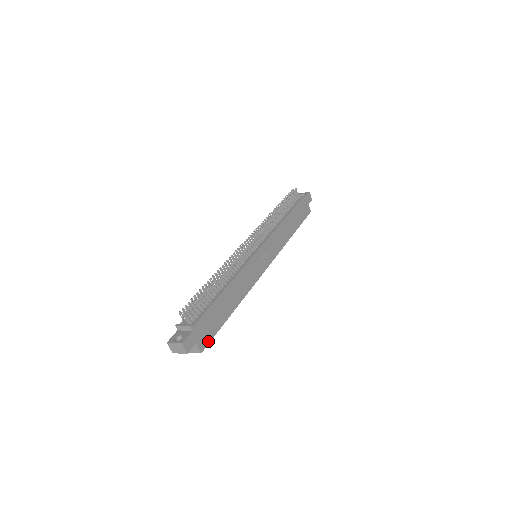
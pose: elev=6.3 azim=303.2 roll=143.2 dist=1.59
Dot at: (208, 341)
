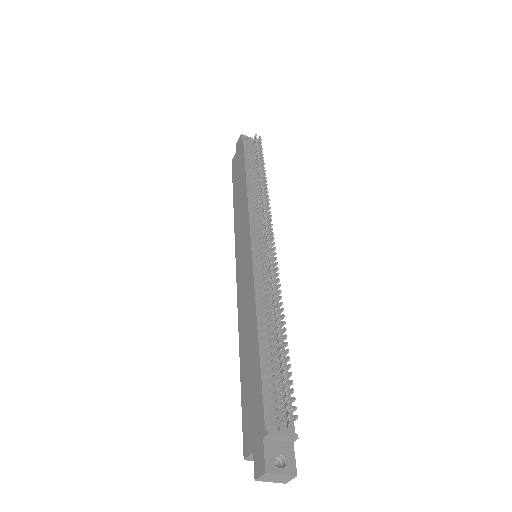
Dot at: occluded
